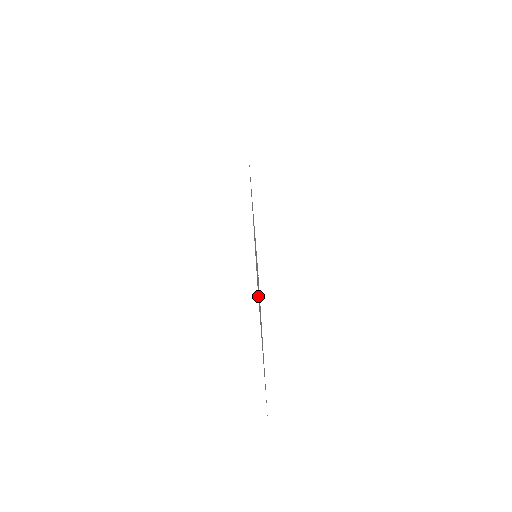
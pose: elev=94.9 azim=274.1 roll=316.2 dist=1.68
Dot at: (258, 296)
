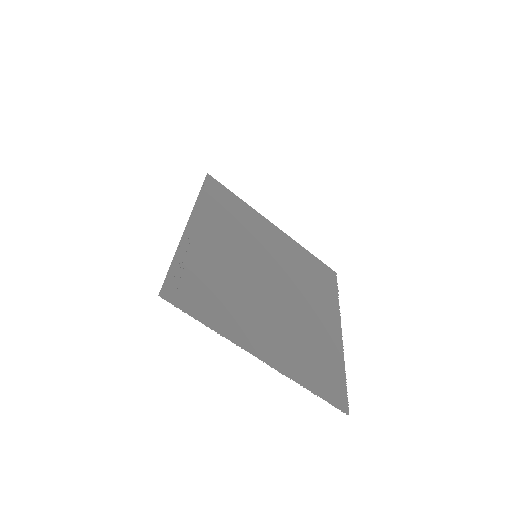
Dot at: (316, 285)
